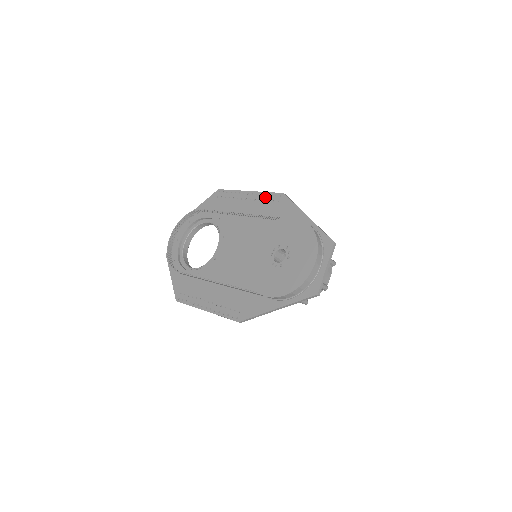
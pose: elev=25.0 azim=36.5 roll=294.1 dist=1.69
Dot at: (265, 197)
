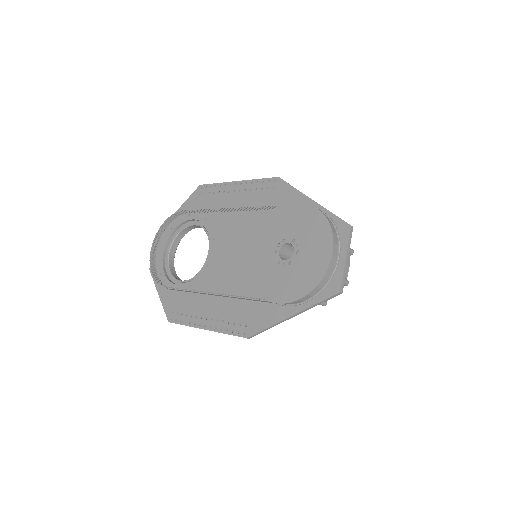
Dot at: (257, 185)
